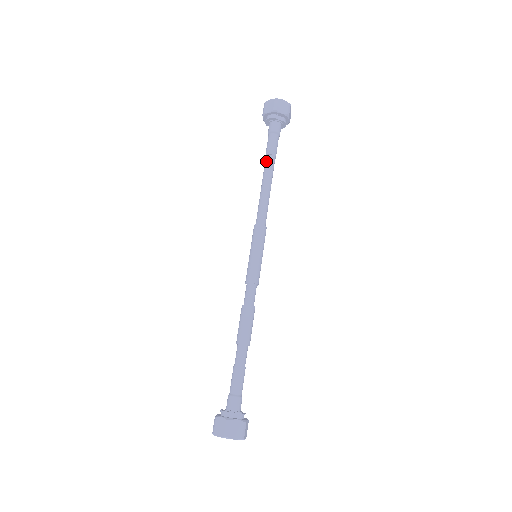
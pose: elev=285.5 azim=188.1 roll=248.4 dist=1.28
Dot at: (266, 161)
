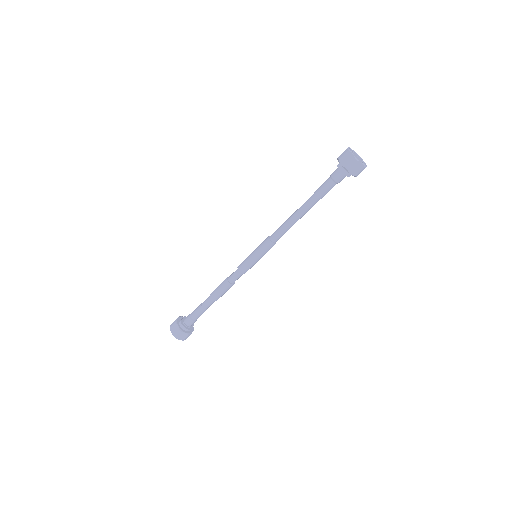
Dot at: (314, 202)
